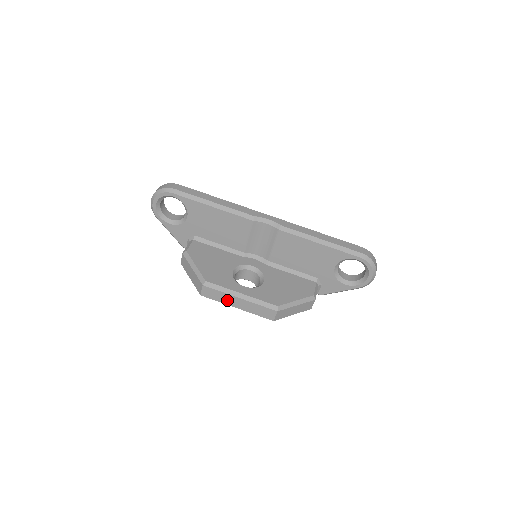
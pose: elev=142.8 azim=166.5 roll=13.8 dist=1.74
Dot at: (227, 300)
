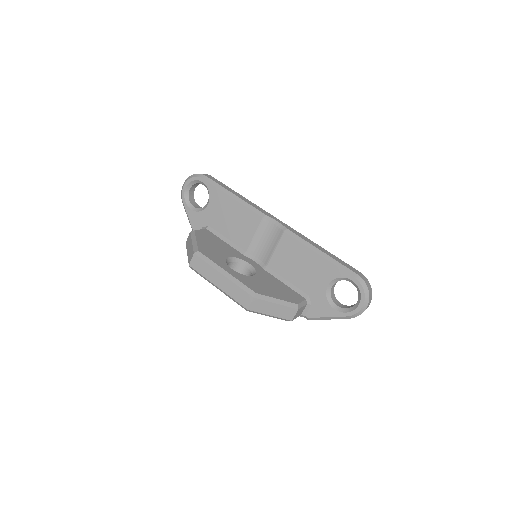
Dot at: (211, 275)
